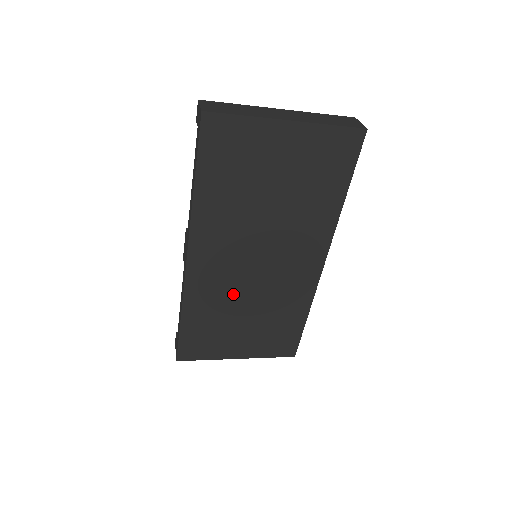
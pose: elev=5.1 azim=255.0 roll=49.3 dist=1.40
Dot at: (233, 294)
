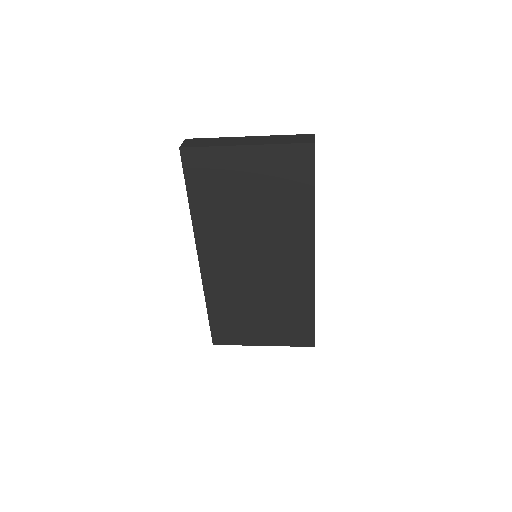
Dot at: (243, 288)
